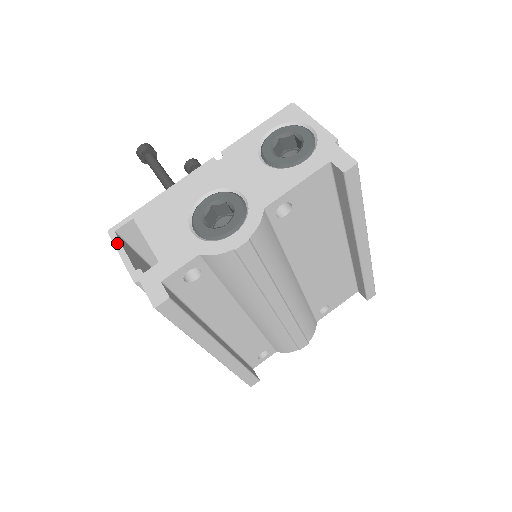
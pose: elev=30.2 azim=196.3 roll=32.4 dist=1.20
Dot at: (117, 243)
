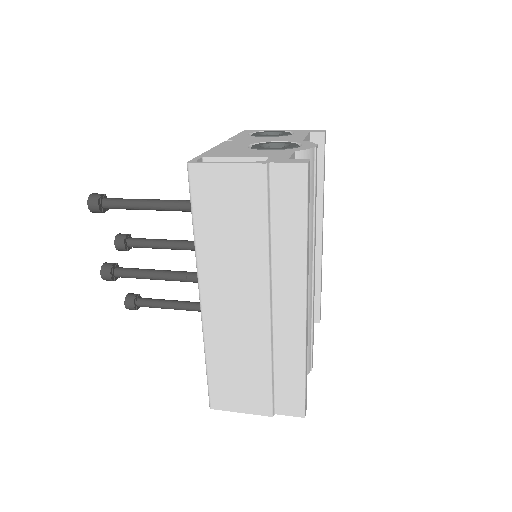
Dot at: (210, 162)
